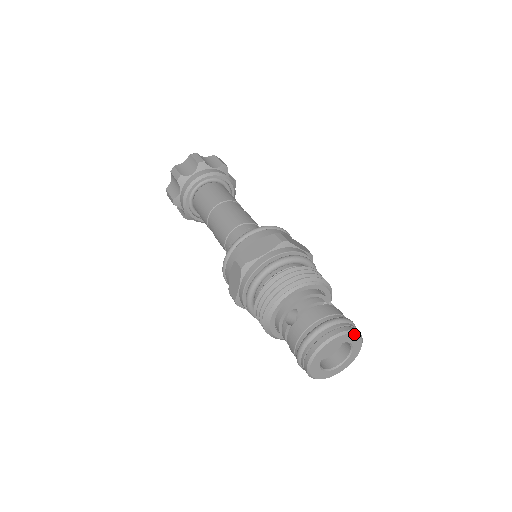
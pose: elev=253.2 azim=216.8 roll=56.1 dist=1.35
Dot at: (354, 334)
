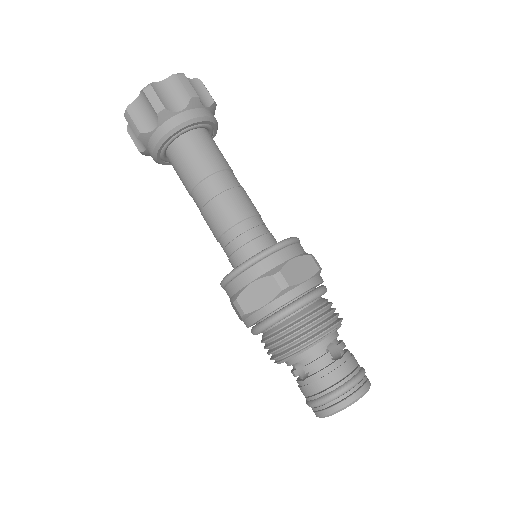
Dot at: (361, 397)
